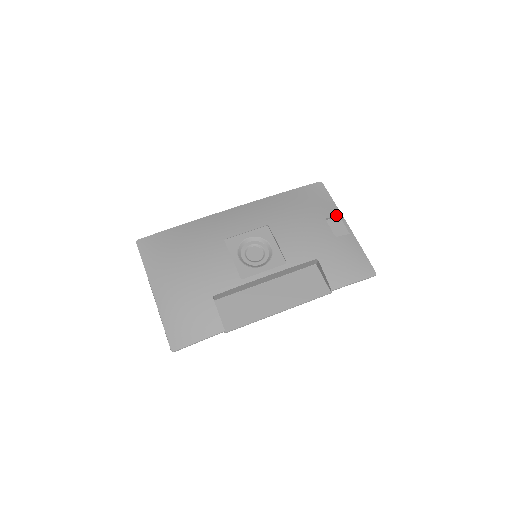
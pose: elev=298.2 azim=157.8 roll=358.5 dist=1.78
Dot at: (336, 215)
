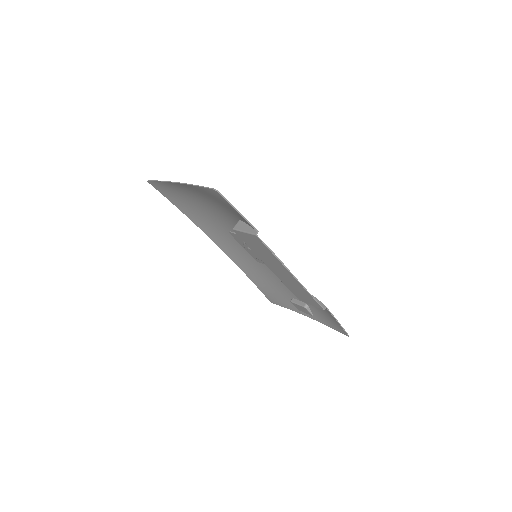
Dot at: occluded
